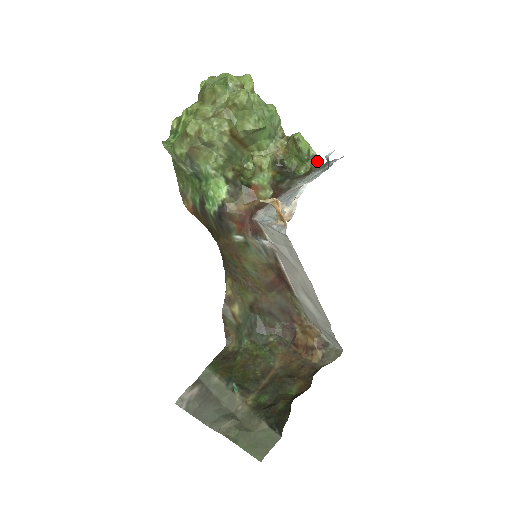
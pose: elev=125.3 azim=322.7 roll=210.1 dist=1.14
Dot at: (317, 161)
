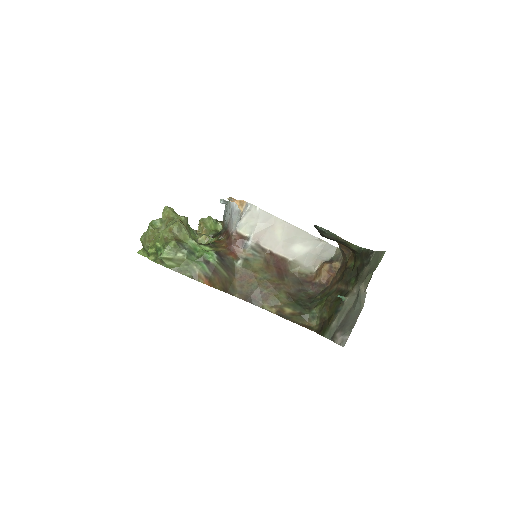
Dot at: (220, 221)
